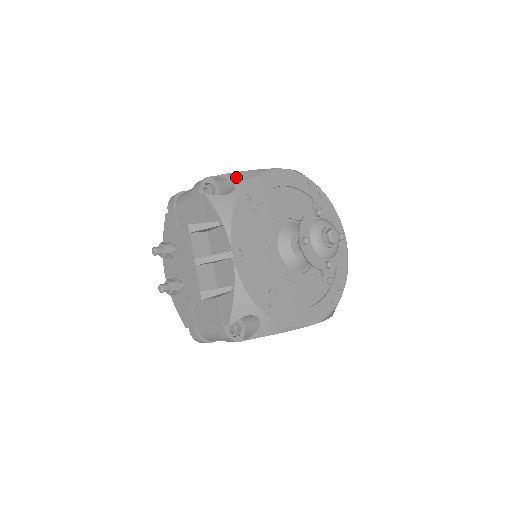
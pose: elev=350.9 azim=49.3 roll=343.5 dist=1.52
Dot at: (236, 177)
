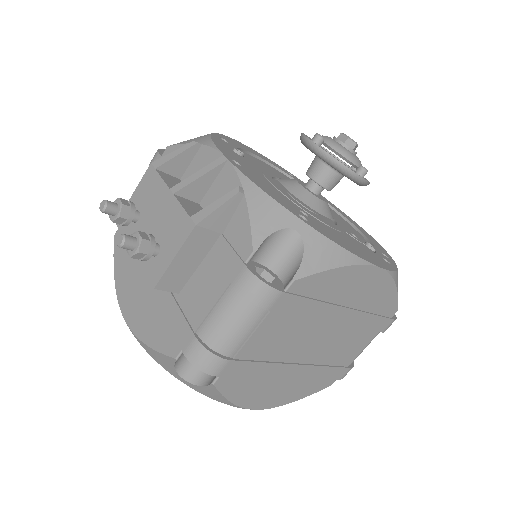
Dot at: occluded
